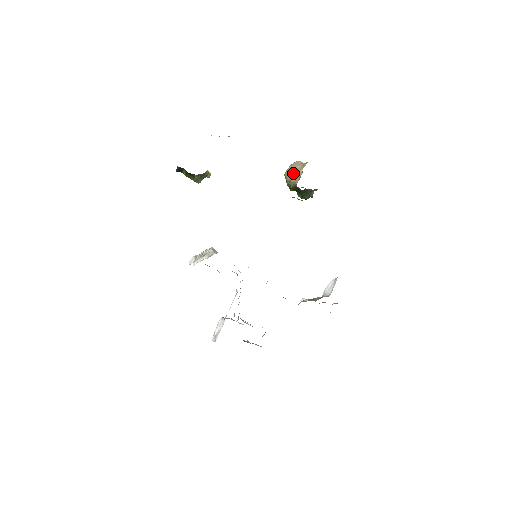
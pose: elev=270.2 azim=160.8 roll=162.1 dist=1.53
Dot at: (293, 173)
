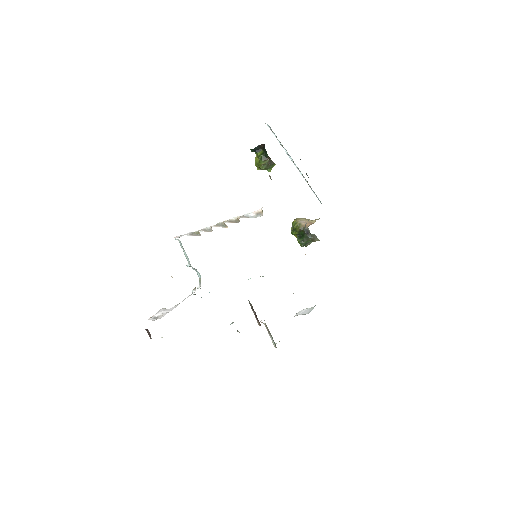
Dot at: (305, 220)
